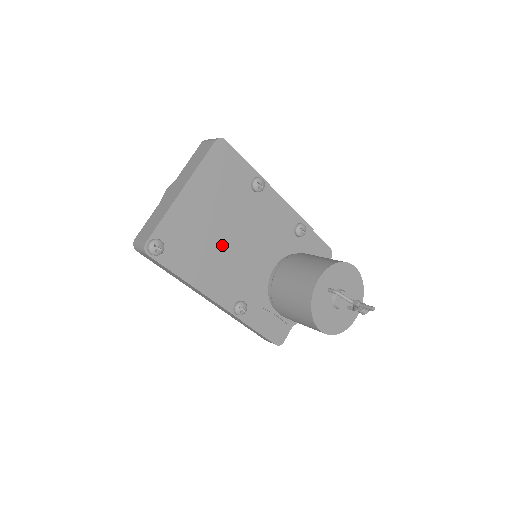
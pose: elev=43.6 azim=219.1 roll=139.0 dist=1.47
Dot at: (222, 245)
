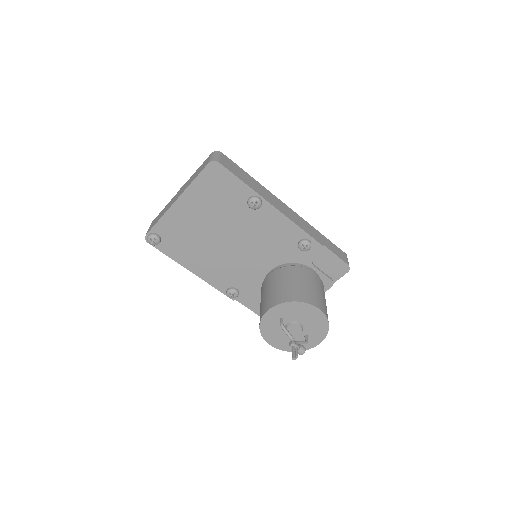
Dot at: (216, 245)
